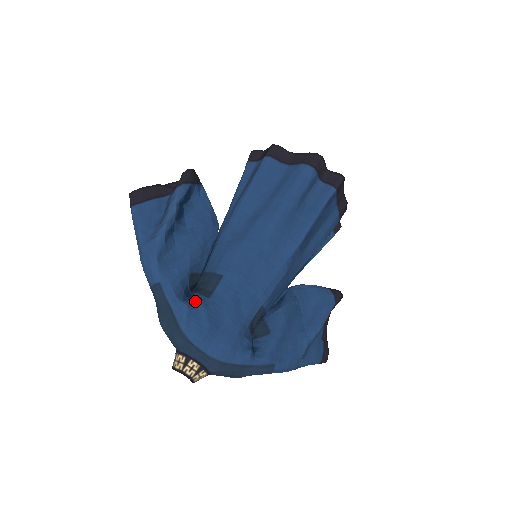
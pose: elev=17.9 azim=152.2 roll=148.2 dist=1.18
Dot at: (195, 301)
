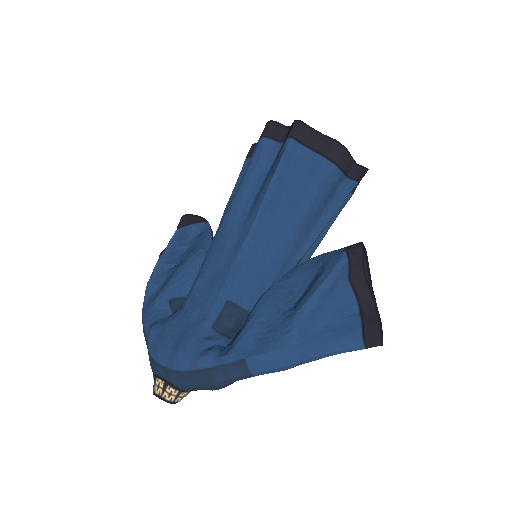
Dot at: (162, 321)
